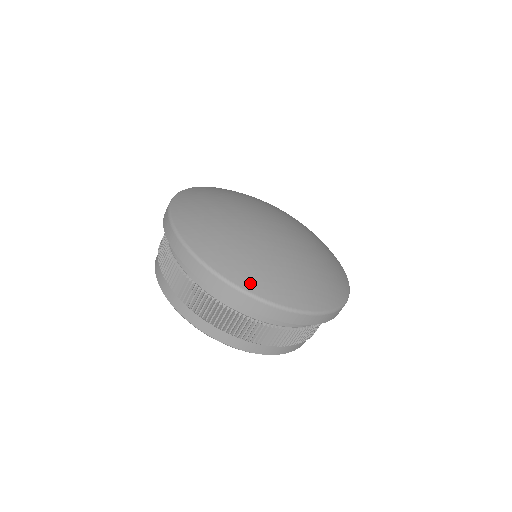
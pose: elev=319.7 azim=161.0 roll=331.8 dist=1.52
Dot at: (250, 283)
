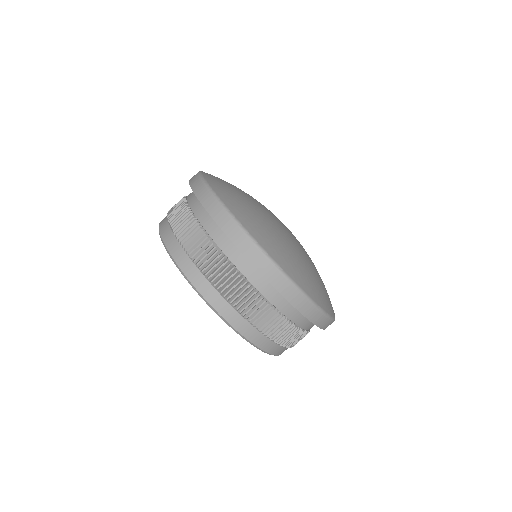
Dot at: (218, 189)
